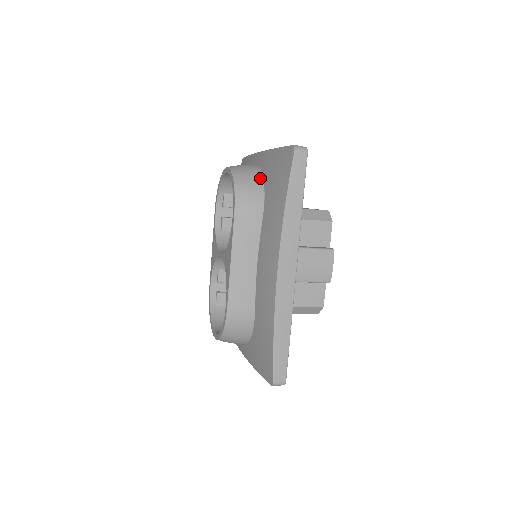
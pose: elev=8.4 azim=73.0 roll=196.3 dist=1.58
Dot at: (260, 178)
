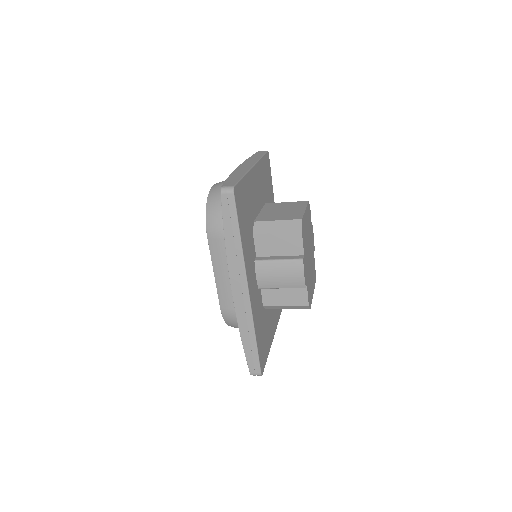
Dot at: occluded
